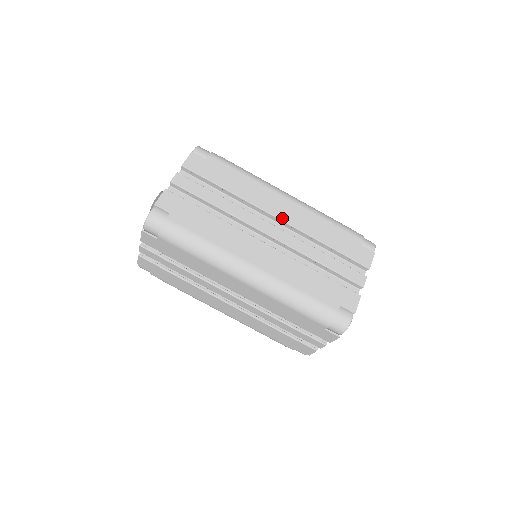
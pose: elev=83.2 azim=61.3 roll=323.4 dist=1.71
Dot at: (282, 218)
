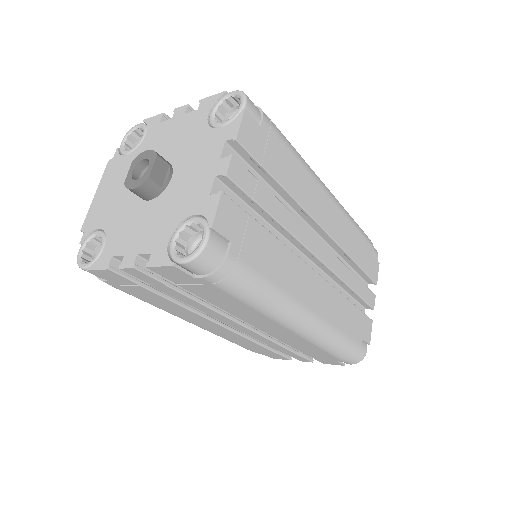
Dot at: (327, 230)
